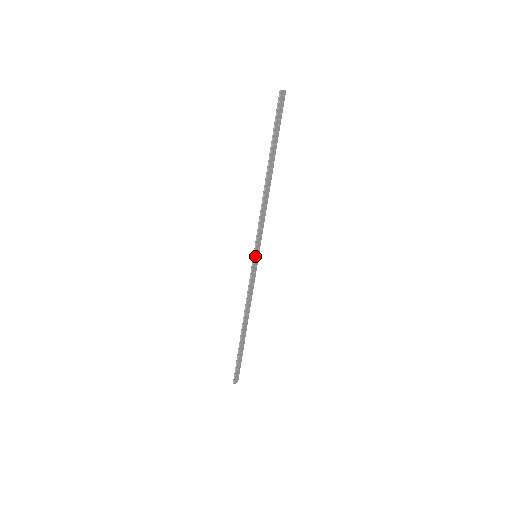
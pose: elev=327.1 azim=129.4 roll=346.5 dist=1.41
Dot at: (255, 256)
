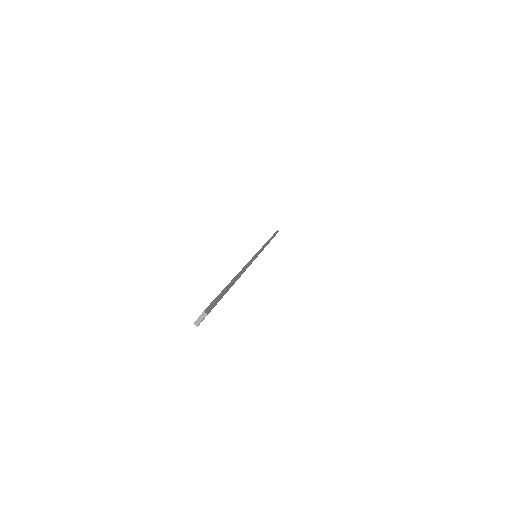
Dot at: occluded
